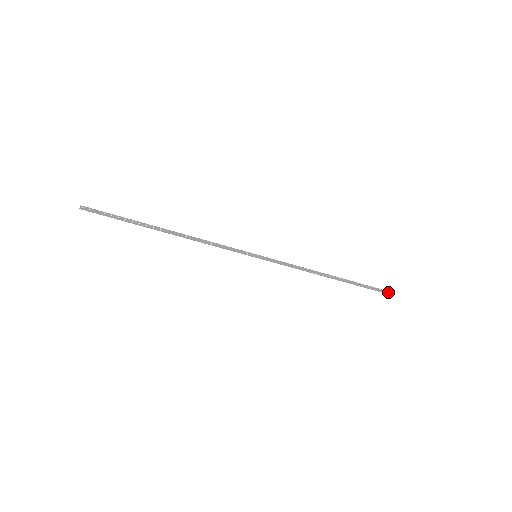
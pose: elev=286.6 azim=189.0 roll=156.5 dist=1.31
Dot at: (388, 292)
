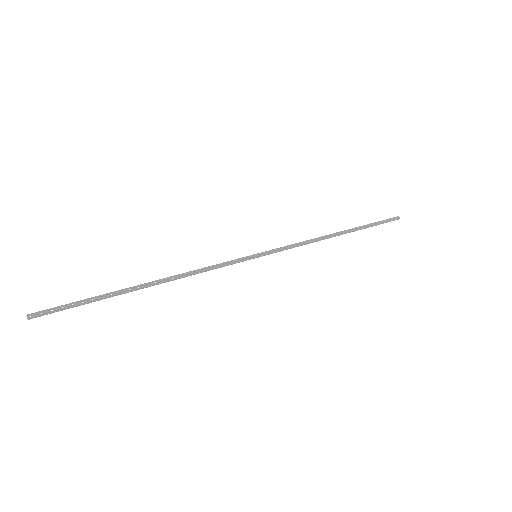
Dot at: (395, 218)
